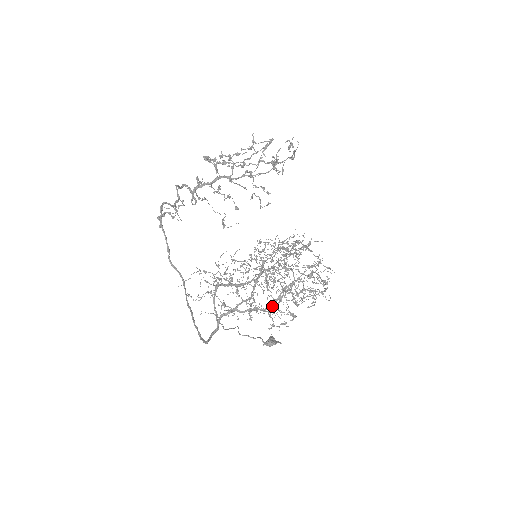
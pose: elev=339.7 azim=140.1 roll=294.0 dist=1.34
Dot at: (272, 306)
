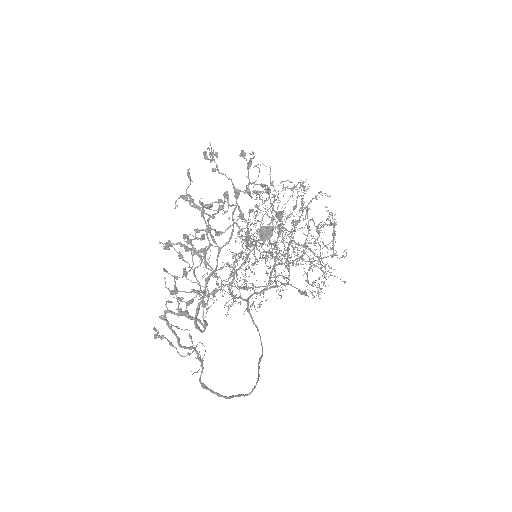
Dot at: occluded
